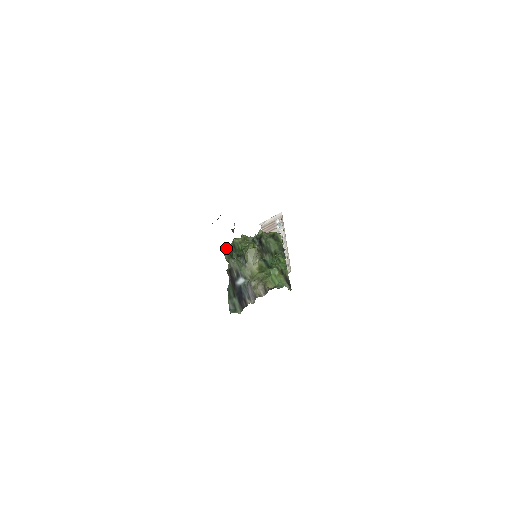
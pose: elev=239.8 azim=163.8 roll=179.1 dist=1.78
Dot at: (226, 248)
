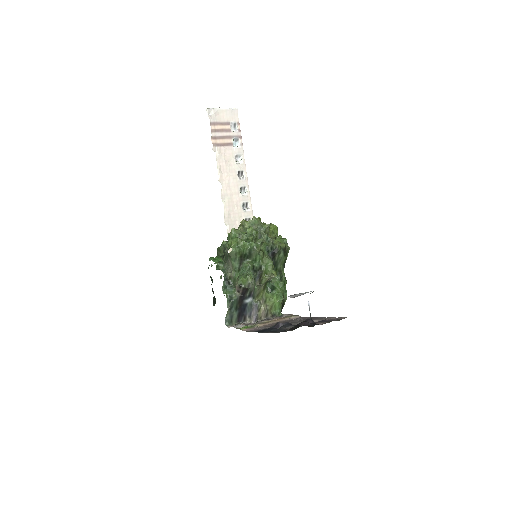
Dot at: (236, 243)
